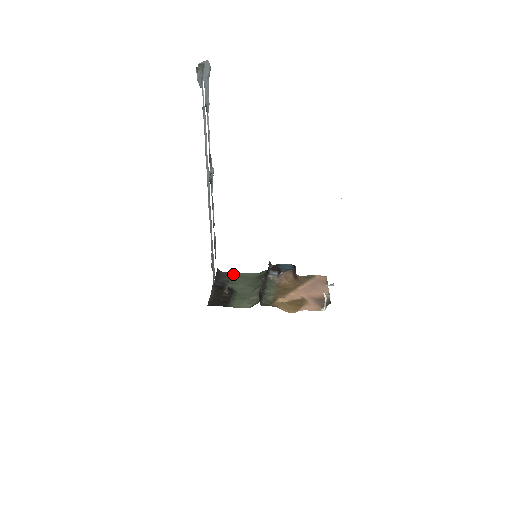
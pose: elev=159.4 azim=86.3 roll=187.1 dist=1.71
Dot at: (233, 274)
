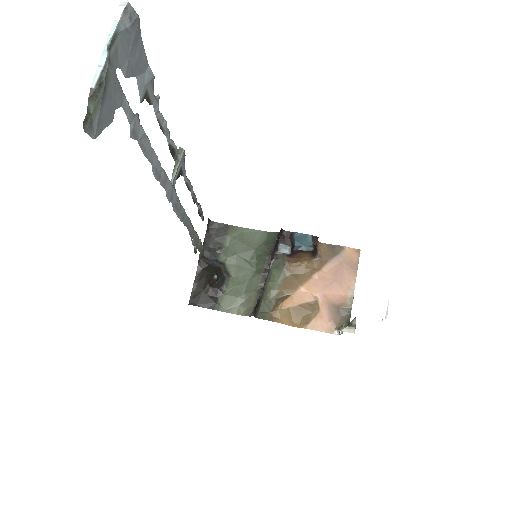
Dot at: (230, 230)
